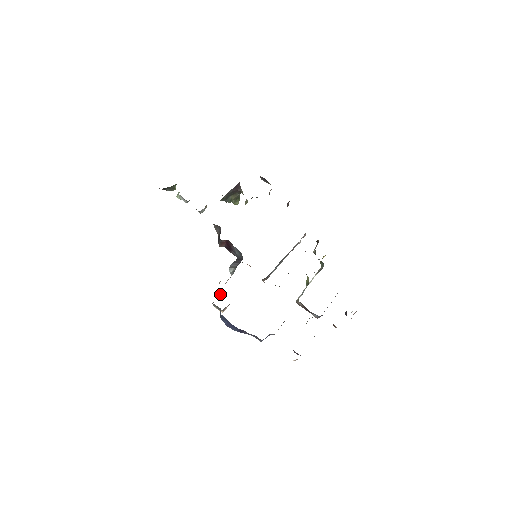
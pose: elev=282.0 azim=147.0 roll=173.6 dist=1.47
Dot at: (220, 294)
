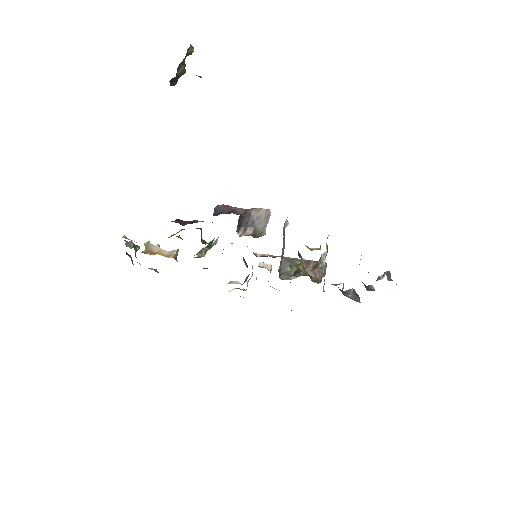
Dot at: occluded
